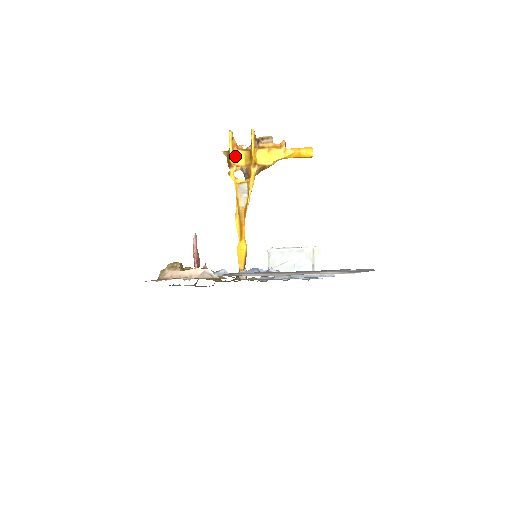
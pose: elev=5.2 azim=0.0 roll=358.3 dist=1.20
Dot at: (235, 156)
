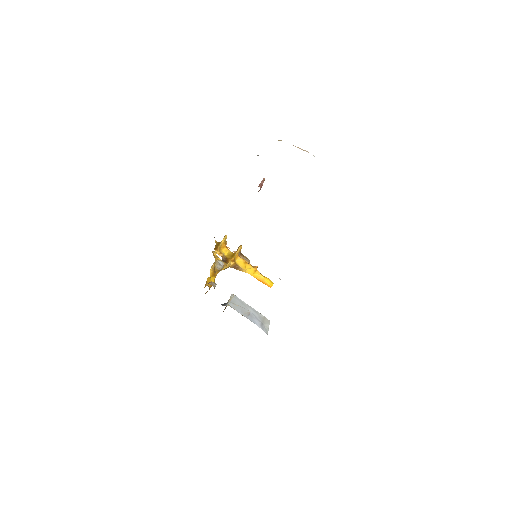
Dot at: (222, 248)
